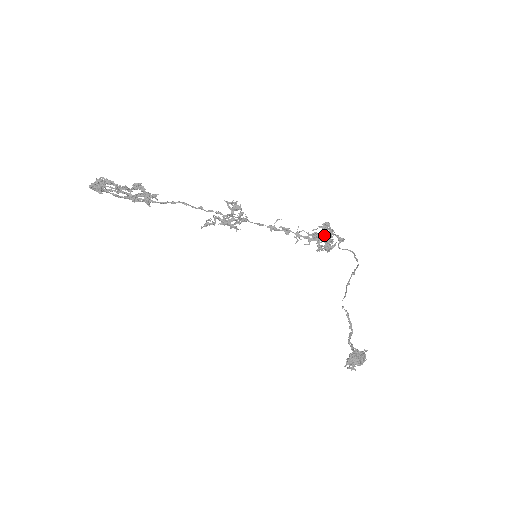
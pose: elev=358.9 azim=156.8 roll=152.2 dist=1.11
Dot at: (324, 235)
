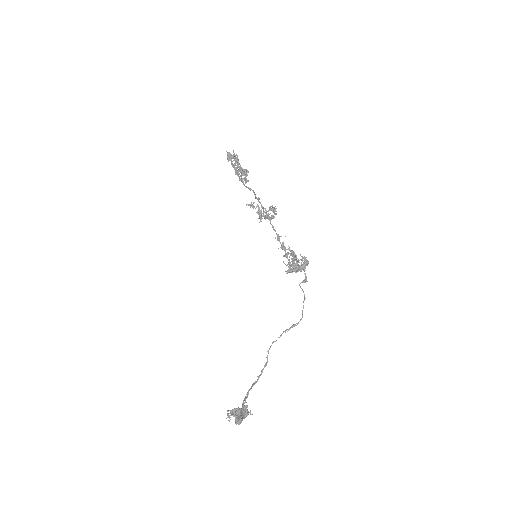
Dot at: (296, 256)
